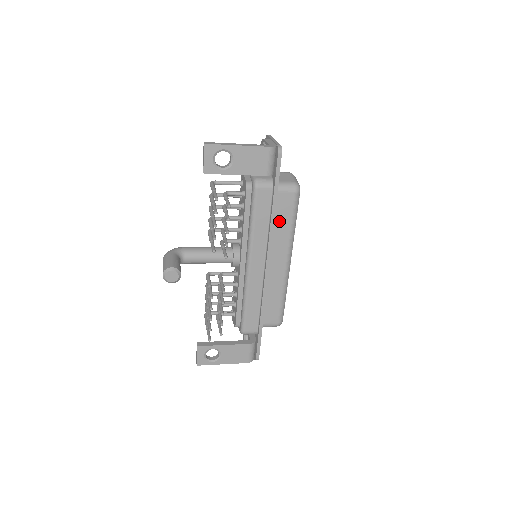
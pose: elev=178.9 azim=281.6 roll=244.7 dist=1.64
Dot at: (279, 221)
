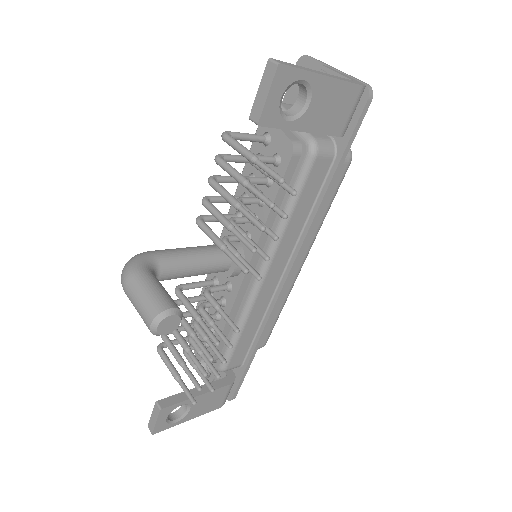
Dot at: occluded
